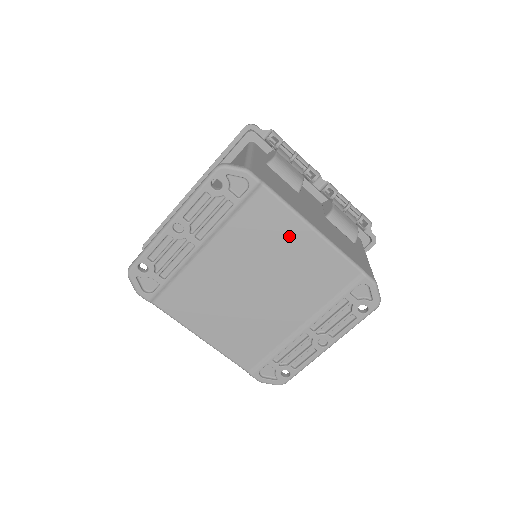
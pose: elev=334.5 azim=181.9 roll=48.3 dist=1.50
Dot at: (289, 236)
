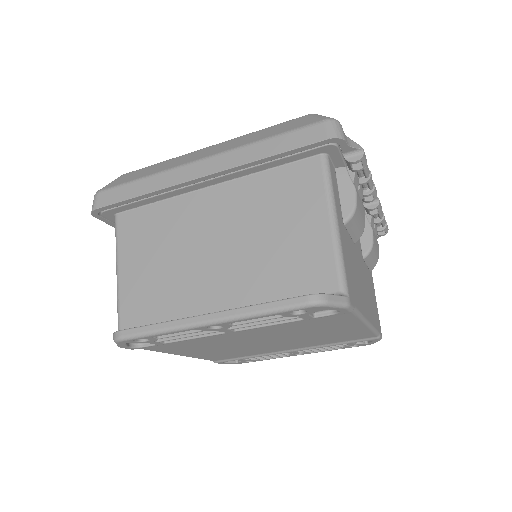
Dot at: (338, 327)
